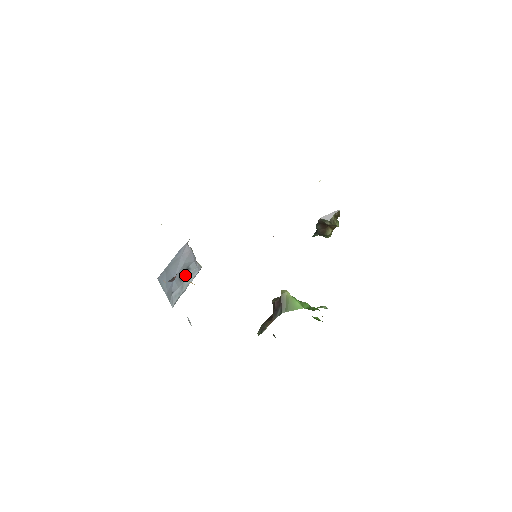
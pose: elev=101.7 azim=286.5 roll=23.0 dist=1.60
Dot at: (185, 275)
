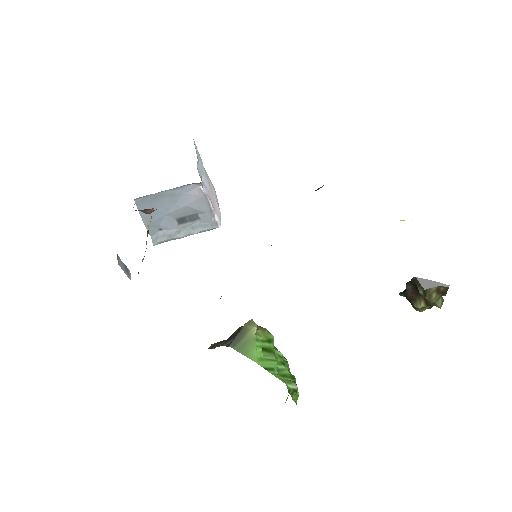
Dot at: (189, 221)
